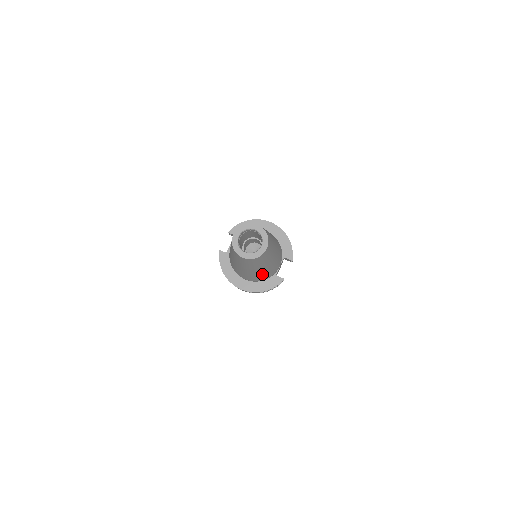
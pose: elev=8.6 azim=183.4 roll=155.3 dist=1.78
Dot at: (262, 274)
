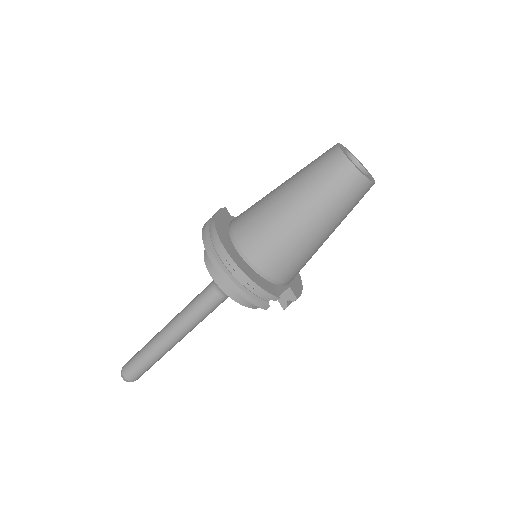
Dot at: (286, 243)
